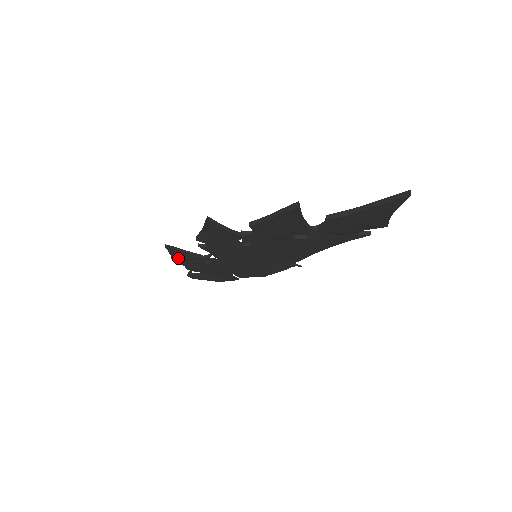
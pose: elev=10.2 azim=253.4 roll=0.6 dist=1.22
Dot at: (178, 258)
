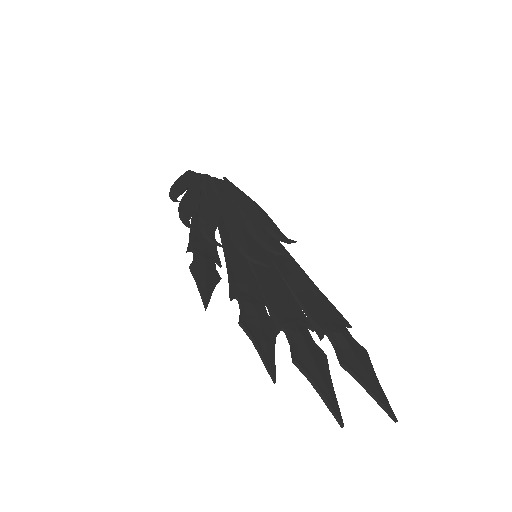
Dot at: (197, 272)
